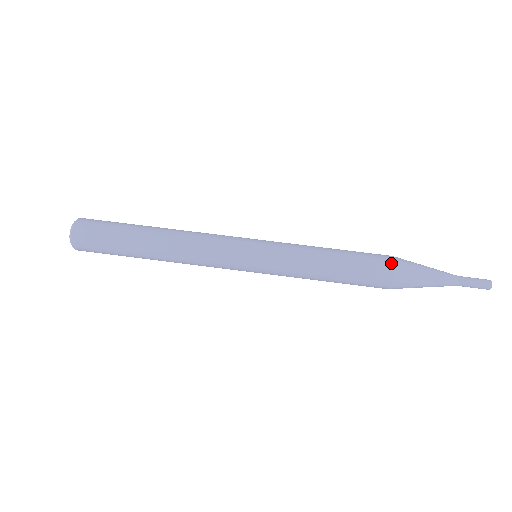
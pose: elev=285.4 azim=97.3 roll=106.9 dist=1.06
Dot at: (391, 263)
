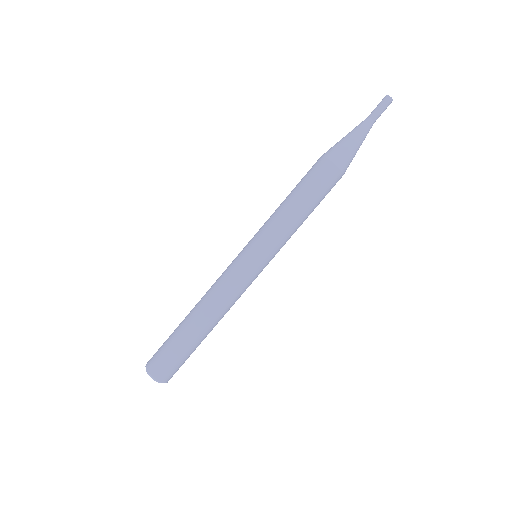
Dot at: (337, 171)
